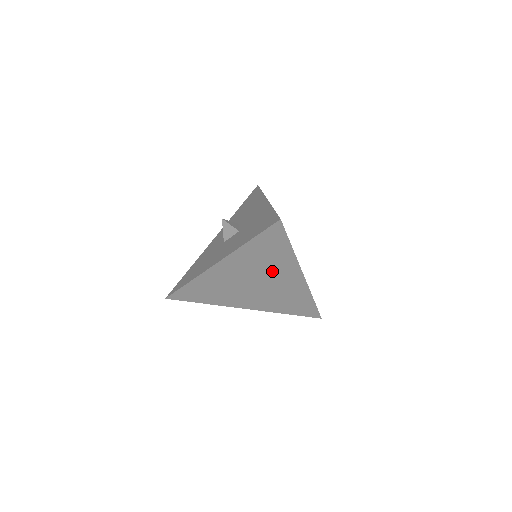
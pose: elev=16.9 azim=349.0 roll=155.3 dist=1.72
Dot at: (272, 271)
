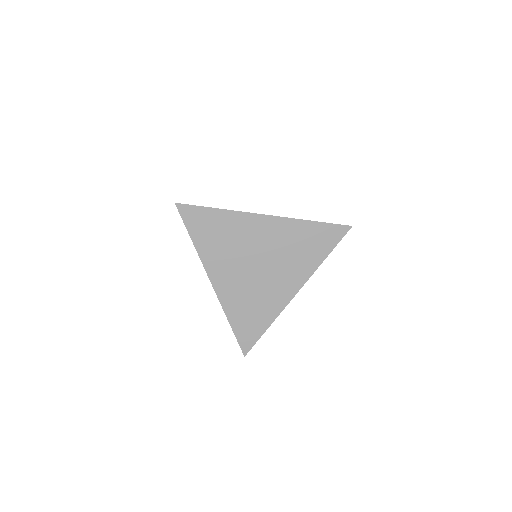
Dot at: (244, 240)
